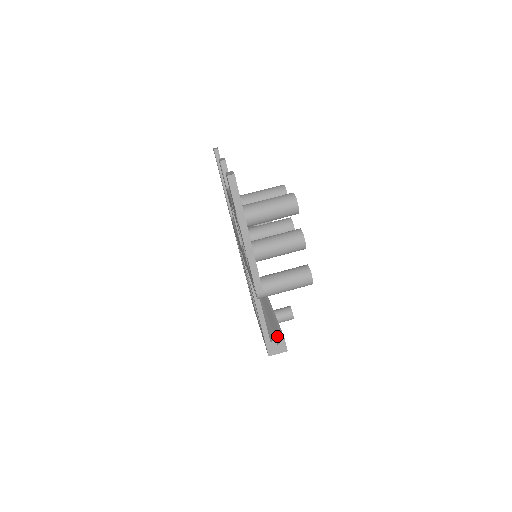
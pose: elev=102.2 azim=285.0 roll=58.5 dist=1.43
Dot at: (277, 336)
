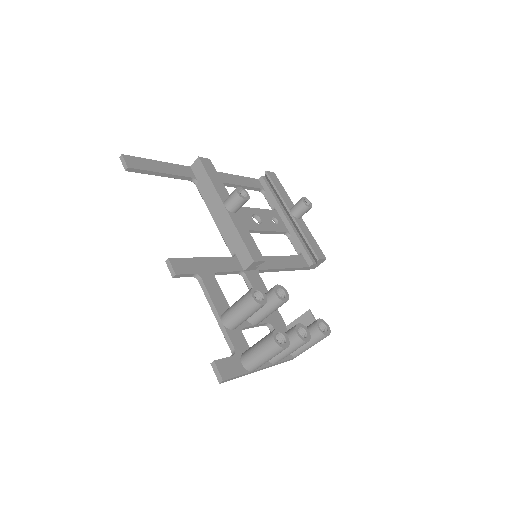
Dot at: (311, 253)
